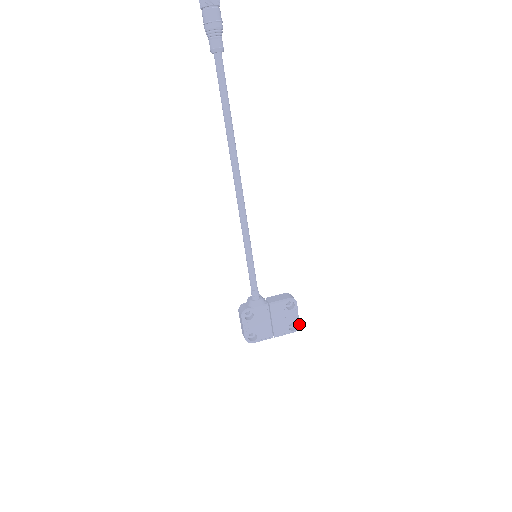
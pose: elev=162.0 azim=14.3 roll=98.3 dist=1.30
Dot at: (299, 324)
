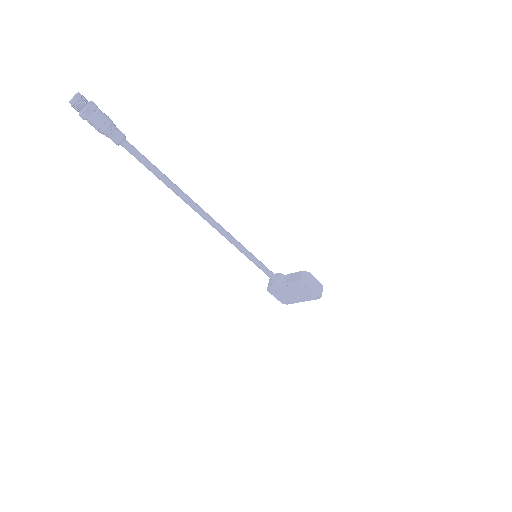
Dot at: (320, 294)
